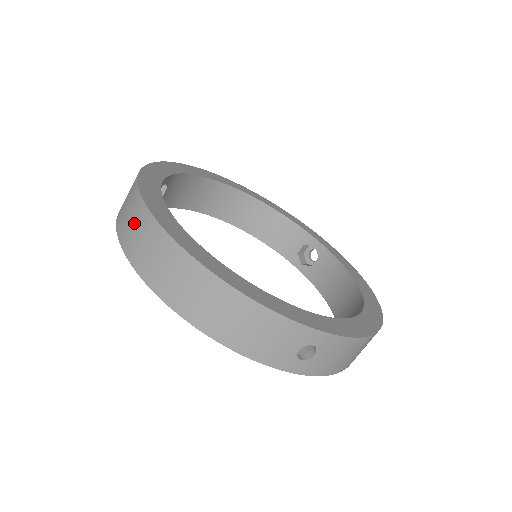
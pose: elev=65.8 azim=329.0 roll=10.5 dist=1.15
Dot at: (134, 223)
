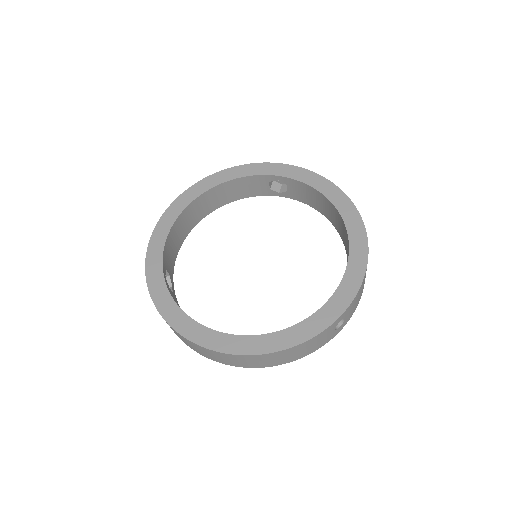
Dot at: (191, 345)
